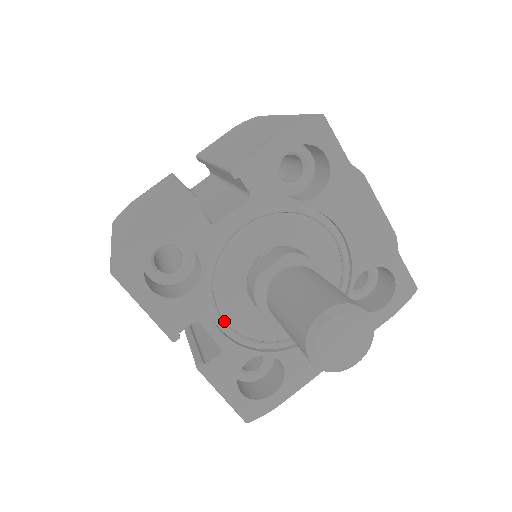
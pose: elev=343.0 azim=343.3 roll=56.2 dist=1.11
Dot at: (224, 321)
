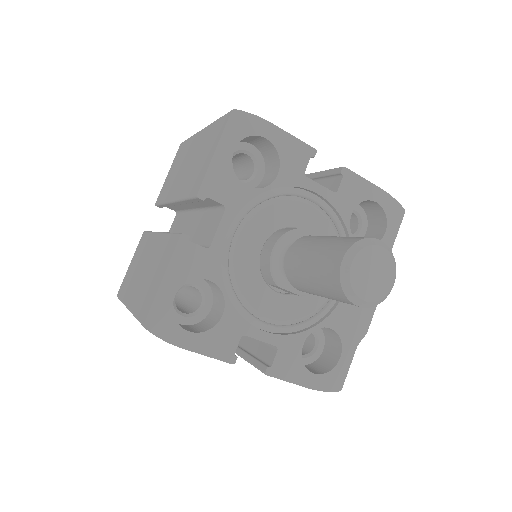
Dot at: (234, 233)
